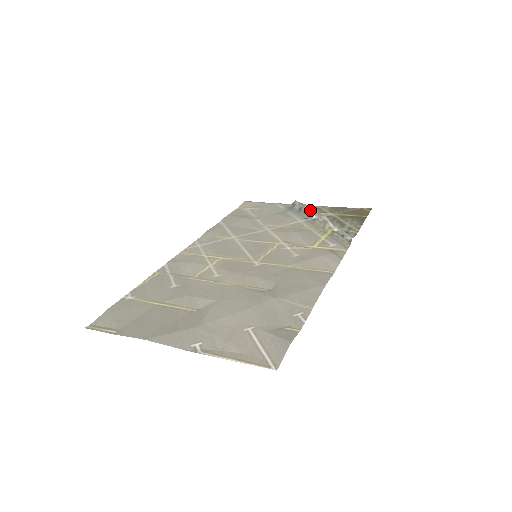
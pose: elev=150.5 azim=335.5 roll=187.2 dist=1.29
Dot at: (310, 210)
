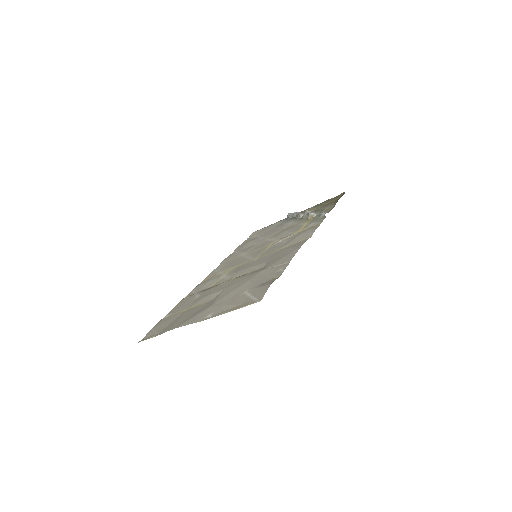
Dot at: (298, 213)
